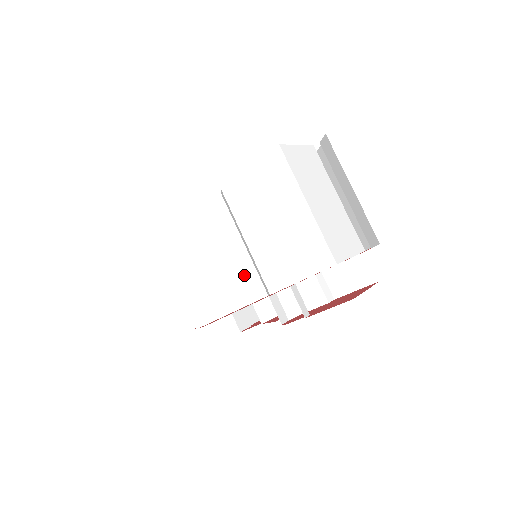
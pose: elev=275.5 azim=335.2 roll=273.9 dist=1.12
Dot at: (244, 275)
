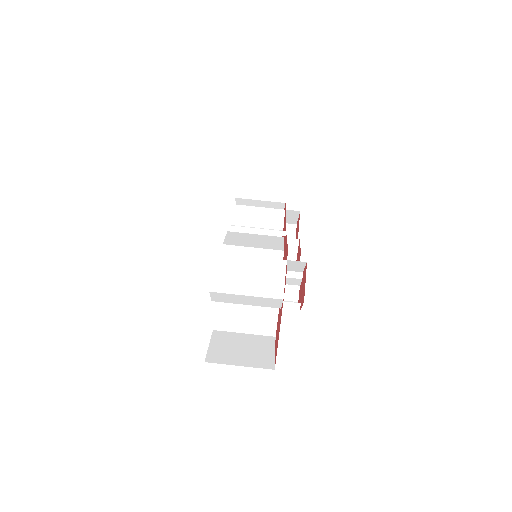
Dot at: occluded
